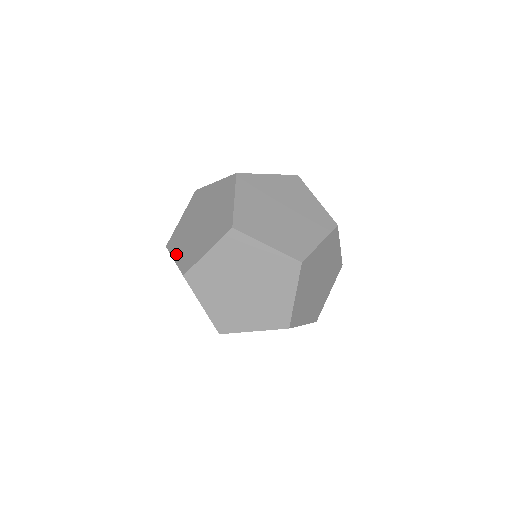
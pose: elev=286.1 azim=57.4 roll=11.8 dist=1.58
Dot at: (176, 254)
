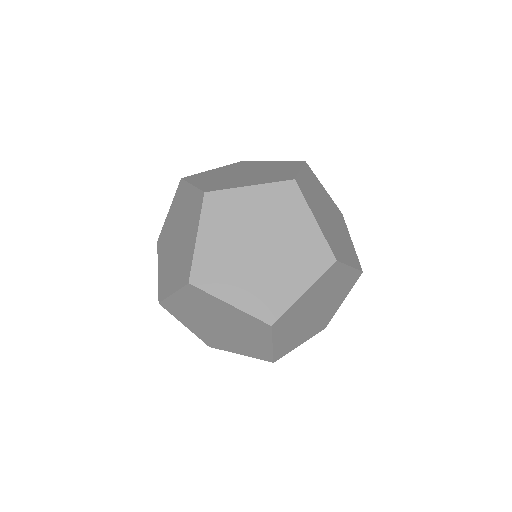
Dot at: (230, 296)
